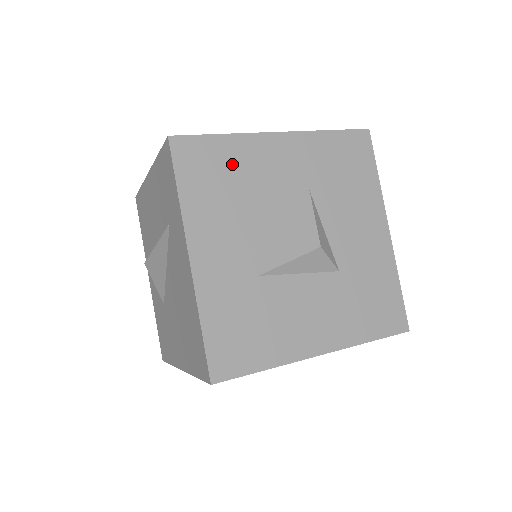
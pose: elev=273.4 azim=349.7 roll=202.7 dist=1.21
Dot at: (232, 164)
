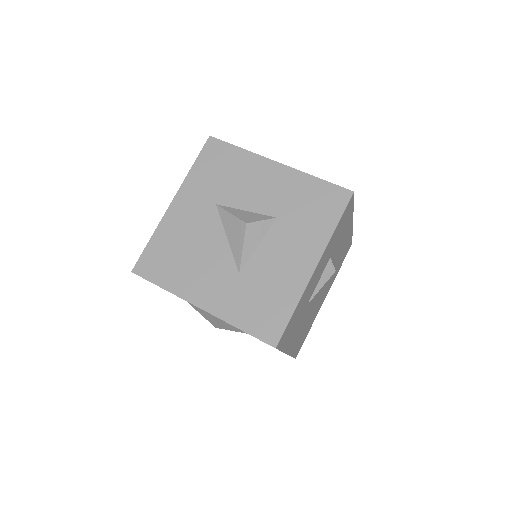
Dot at: (169, 245)
